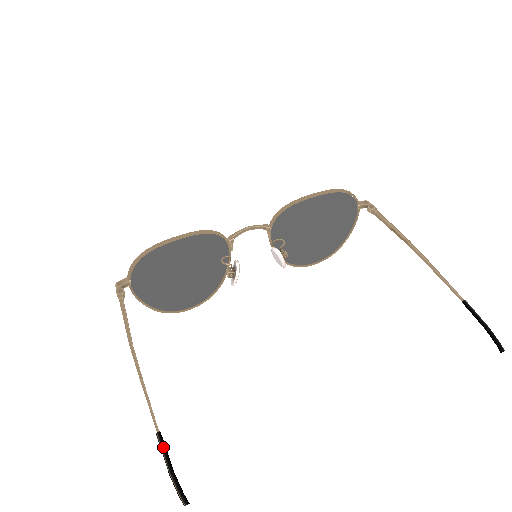
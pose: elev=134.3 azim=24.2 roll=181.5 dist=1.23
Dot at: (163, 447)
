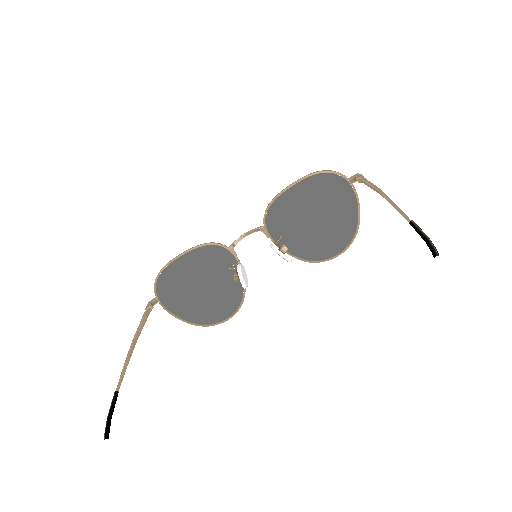
Dot at: (112, 401)
